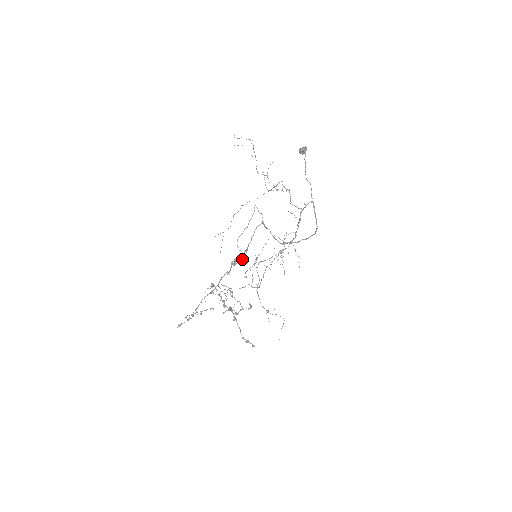
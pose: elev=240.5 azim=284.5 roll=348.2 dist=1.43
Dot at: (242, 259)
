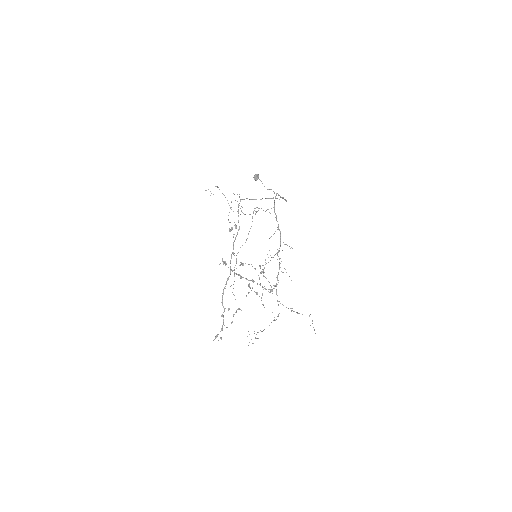
Dot at: (236, 227)
